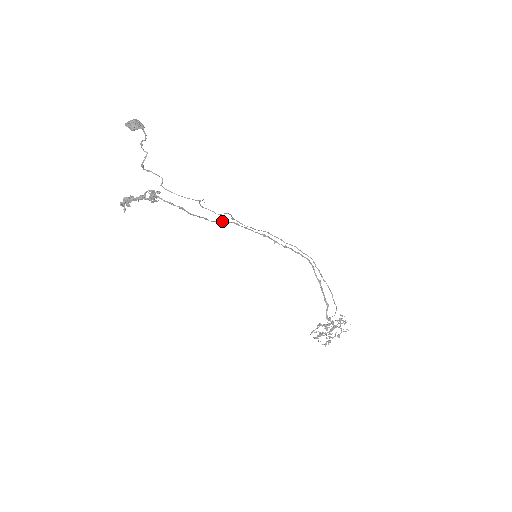
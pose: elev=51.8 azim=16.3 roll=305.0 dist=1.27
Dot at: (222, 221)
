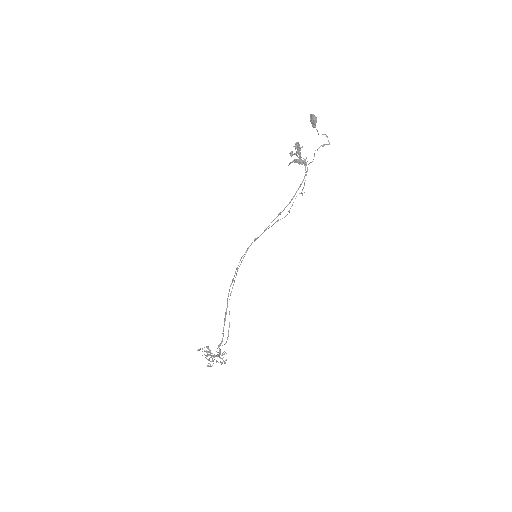
Dot at: occluded
